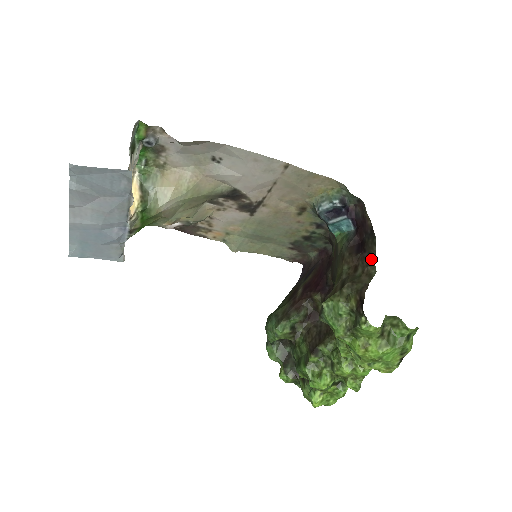
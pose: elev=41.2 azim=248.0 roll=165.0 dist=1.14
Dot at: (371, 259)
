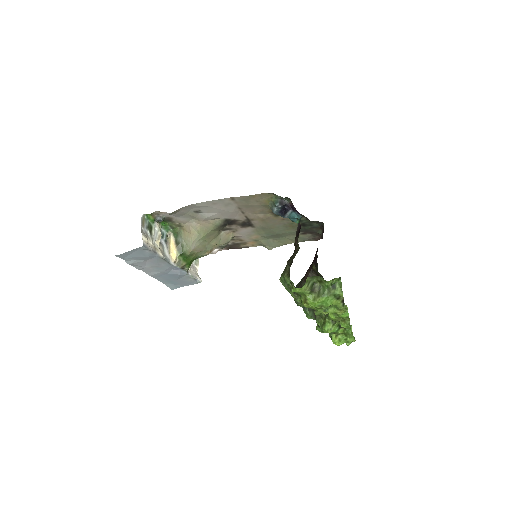
Dot at: occluded
